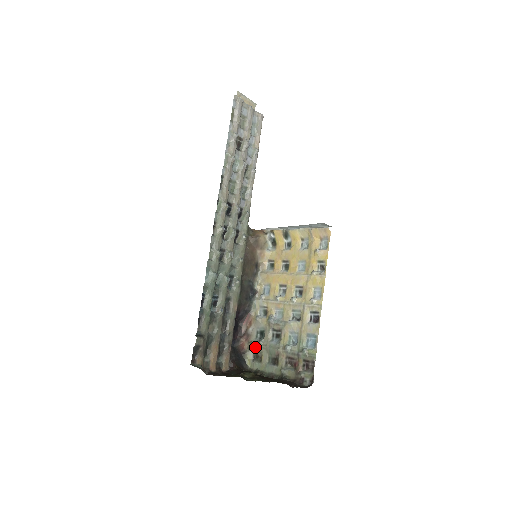
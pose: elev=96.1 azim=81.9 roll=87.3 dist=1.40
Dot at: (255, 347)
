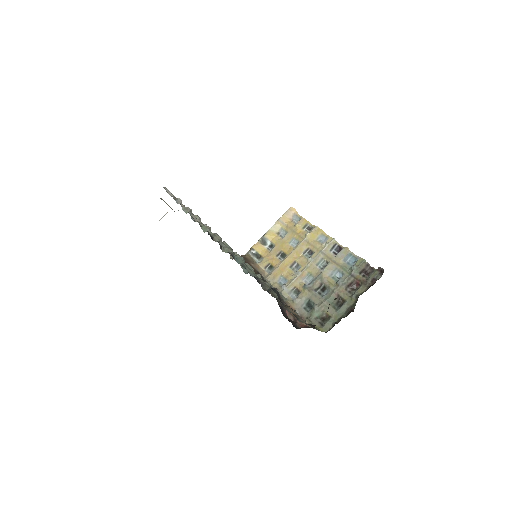
Dot at: (314, 315)
